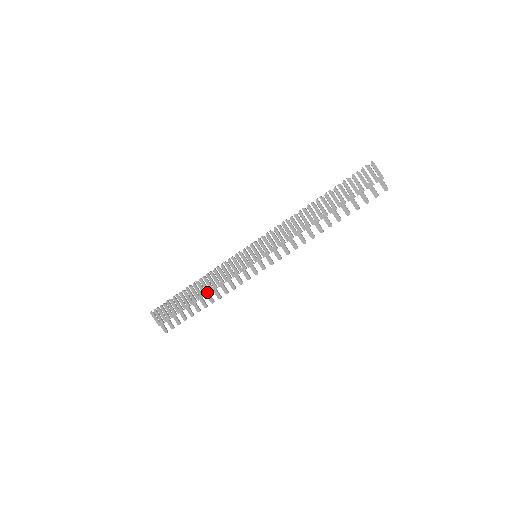
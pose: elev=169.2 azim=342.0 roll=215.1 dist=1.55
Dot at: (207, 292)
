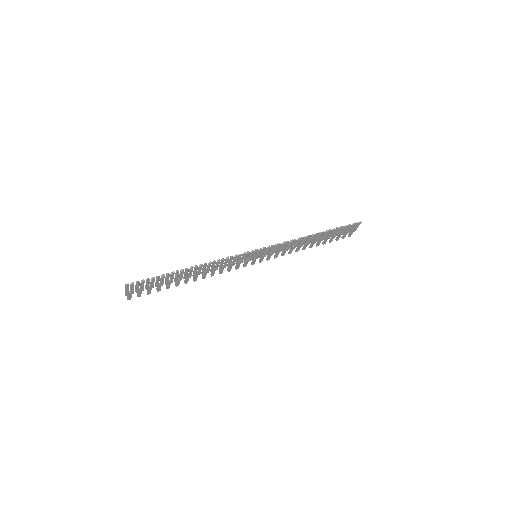
Dot at: (198, 274)
